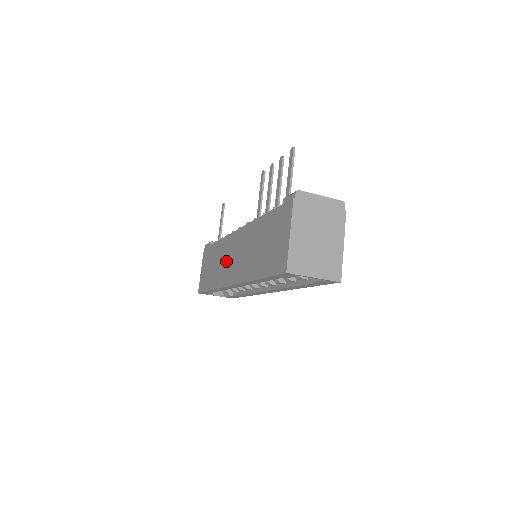
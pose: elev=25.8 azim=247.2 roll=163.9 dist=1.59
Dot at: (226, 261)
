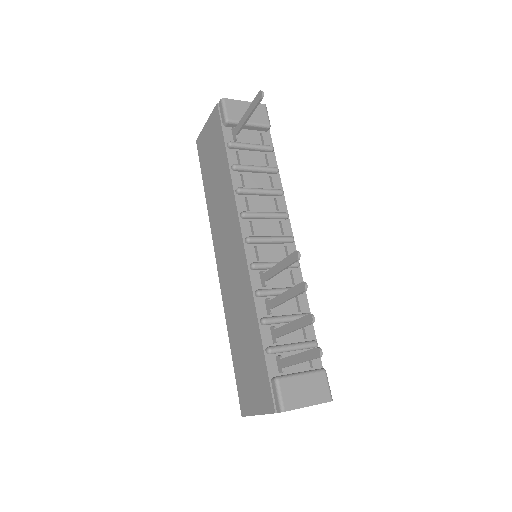
Dot at: (224, 229)
